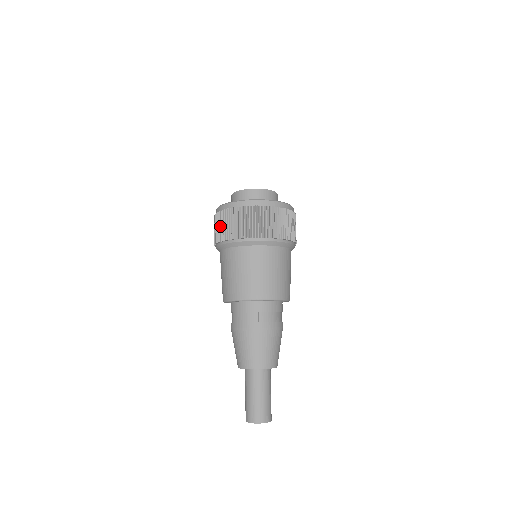
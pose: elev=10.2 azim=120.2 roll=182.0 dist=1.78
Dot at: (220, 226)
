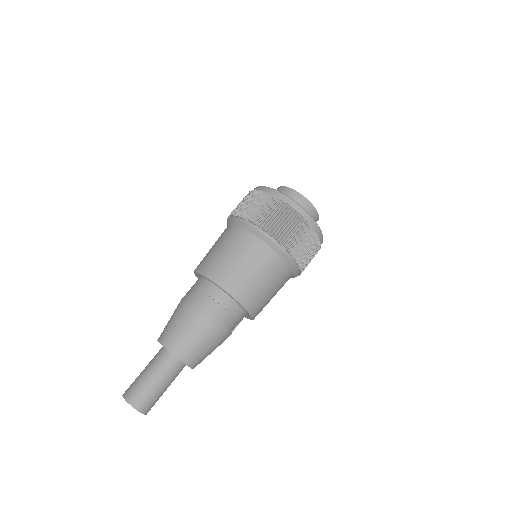
Dot at: (238, 204)
